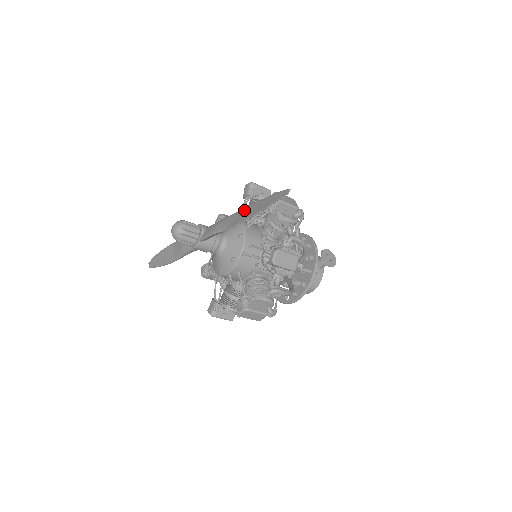
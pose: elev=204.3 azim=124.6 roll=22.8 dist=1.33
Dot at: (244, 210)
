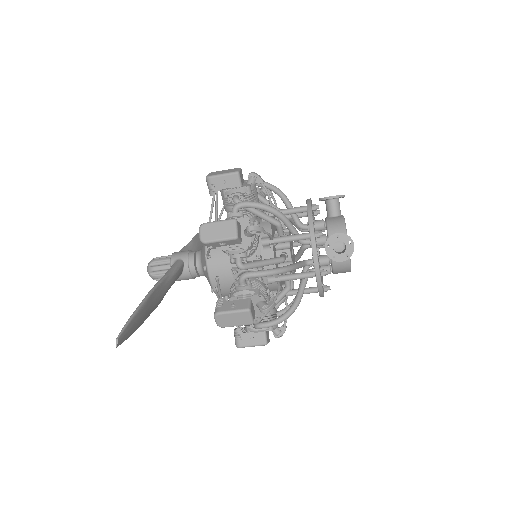
Dot at: occluded
